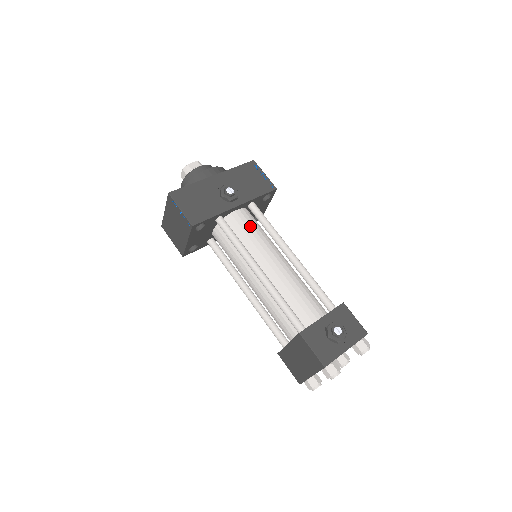
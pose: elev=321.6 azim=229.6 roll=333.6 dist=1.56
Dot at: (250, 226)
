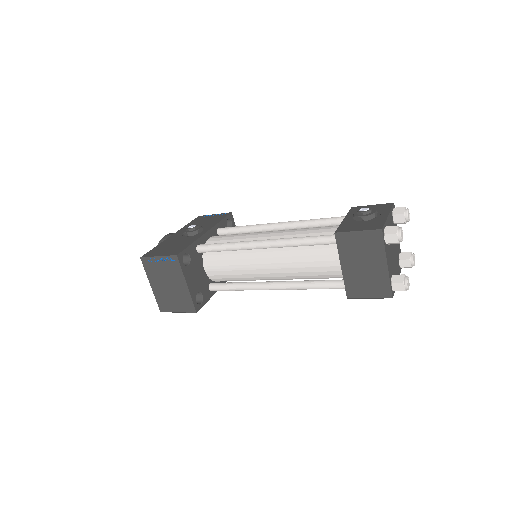
Dot at: (229, 236)
